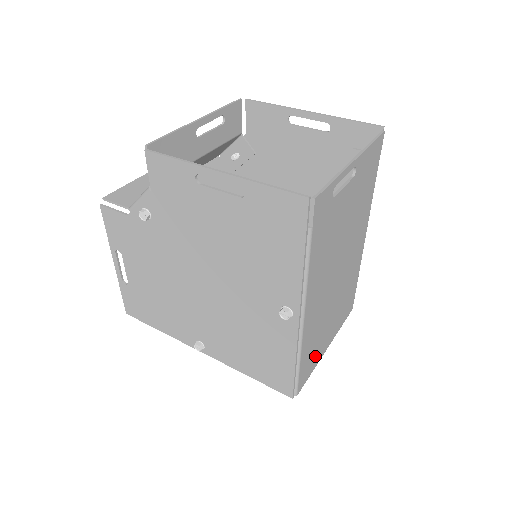
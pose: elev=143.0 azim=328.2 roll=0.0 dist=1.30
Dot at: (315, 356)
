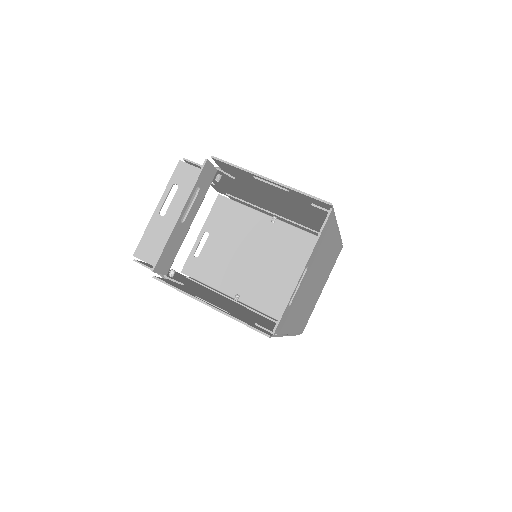
Dot at: (311, 310)
